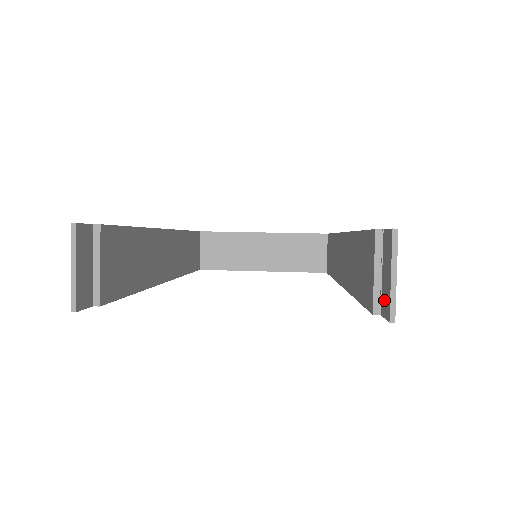
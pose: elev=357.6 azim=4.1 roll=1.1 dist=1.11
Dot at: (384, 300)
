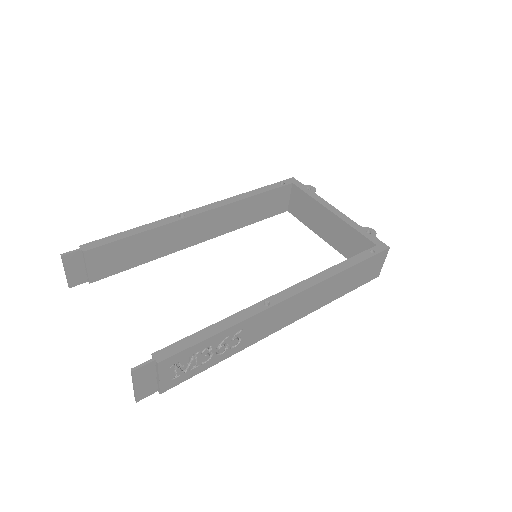
Dot at: (147, 387)
